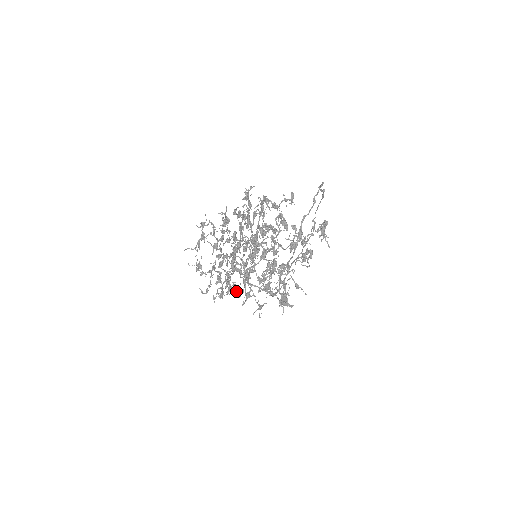
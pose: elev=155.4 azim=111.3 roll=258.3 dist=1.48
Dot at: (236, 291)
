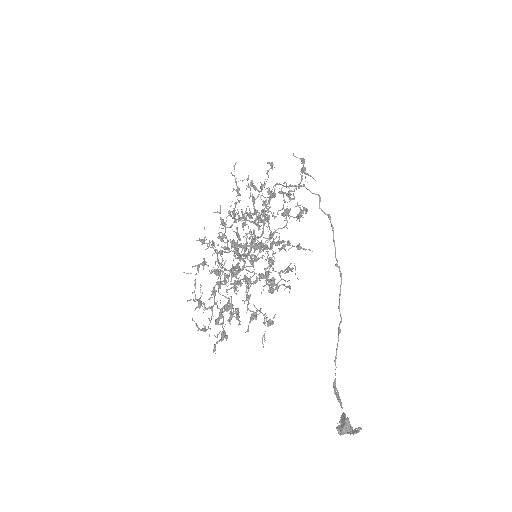
Dot at: (238, 313)
